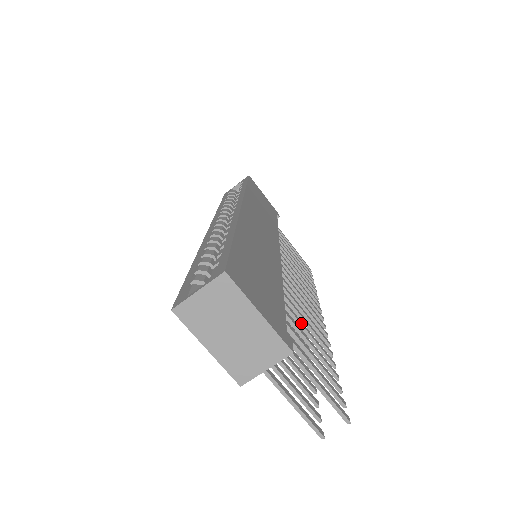
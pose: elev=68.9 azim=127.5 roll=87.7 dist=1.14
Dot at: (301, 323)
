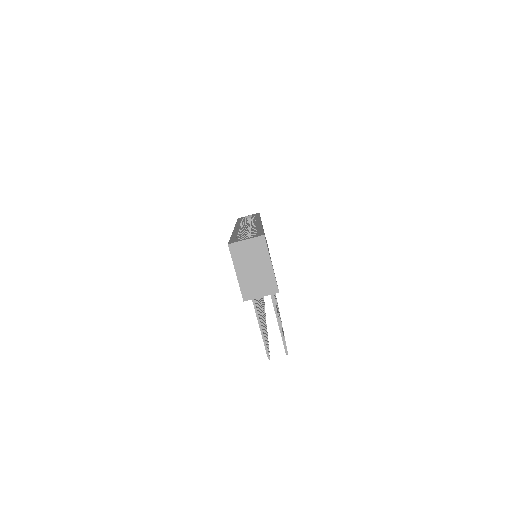
Dot at: occluded
